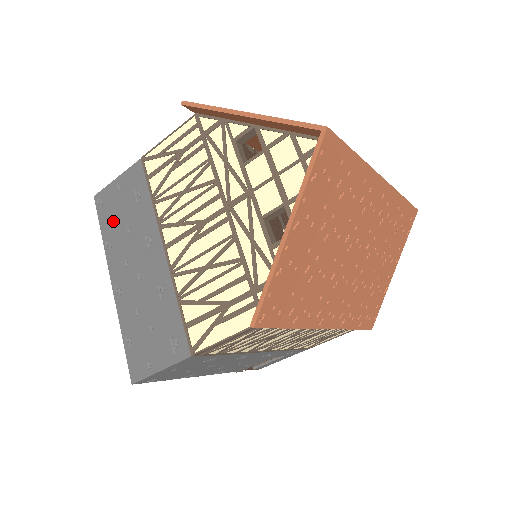
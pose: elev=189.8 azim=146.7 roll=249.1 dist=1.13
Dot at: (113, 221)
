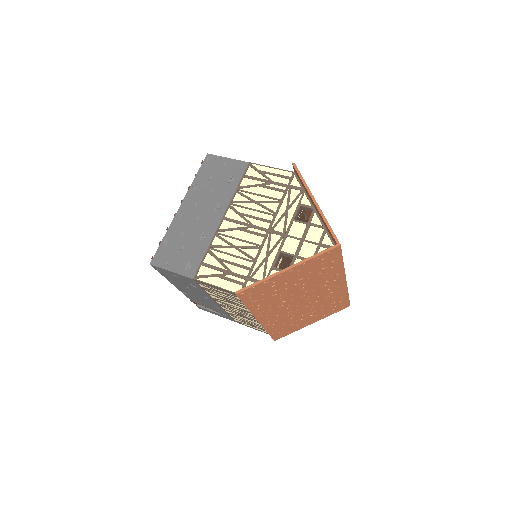
Dot at: (207, 177)
